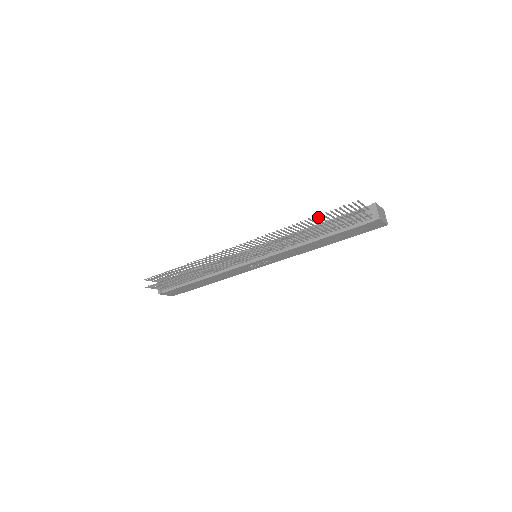
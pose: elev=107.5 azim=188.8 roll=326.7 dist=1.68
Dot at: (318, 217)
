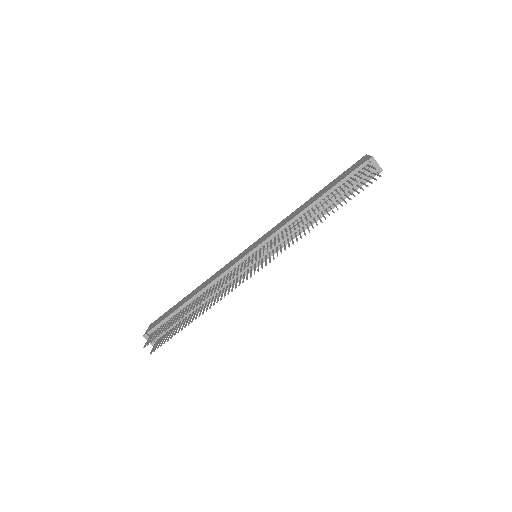
Dot at: (335, 198)
